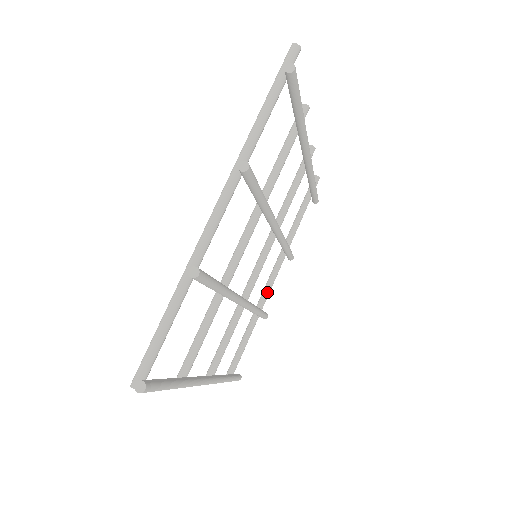
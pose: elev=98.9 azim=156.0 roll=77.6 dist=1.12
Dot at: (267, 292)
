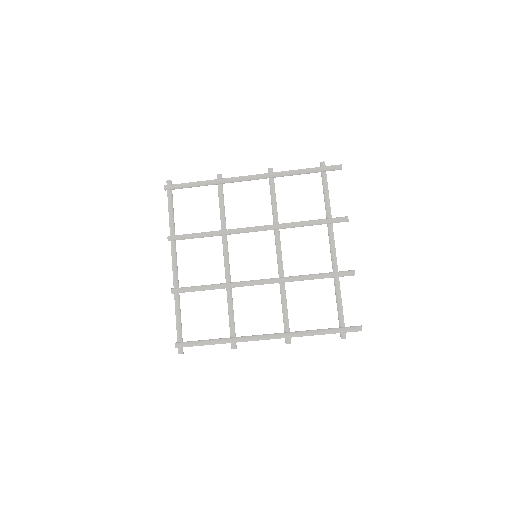
Dot at: occluded
